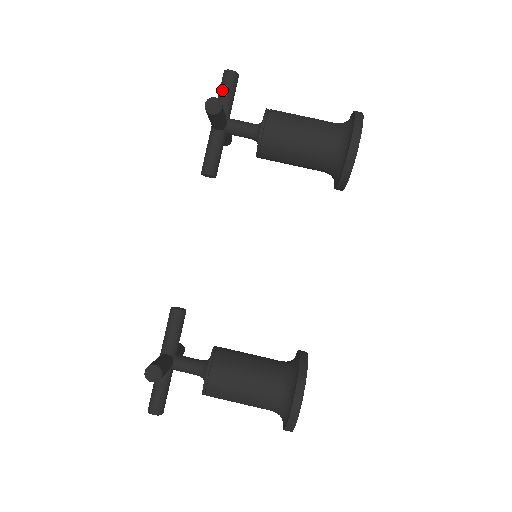
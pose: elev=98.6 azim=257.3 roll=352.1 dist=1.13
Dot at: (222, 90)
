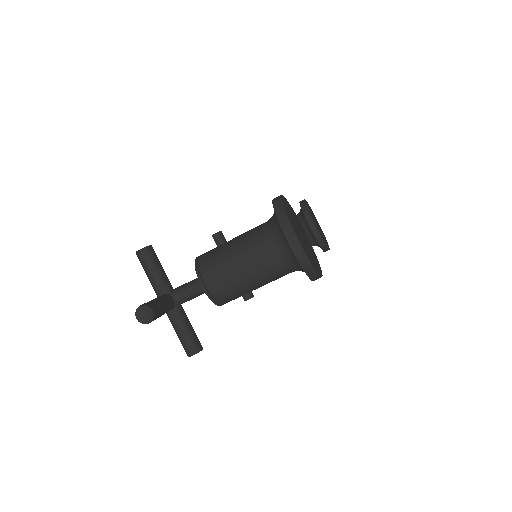
Dot at: occluded
